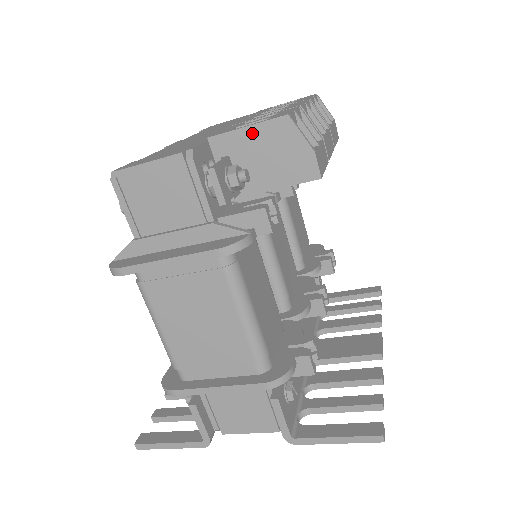
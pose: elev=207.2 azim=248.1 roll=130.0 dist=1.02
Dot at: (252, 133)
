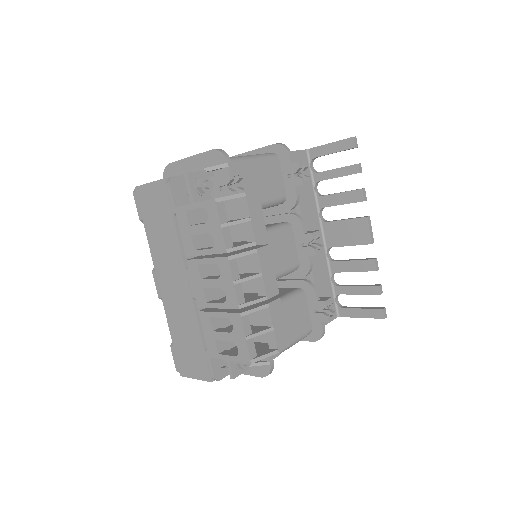
Dot at: occluded
